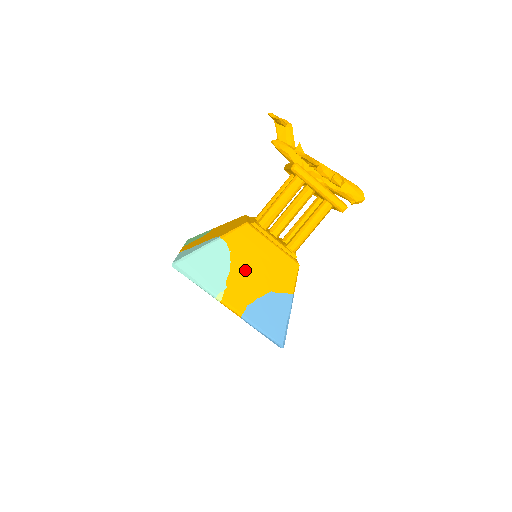
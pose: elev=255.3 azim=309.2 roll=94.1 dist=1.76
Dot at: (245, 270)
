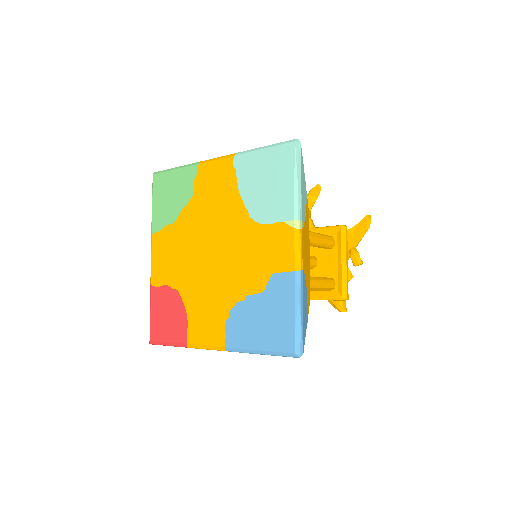
Dot at: (306, 240)
